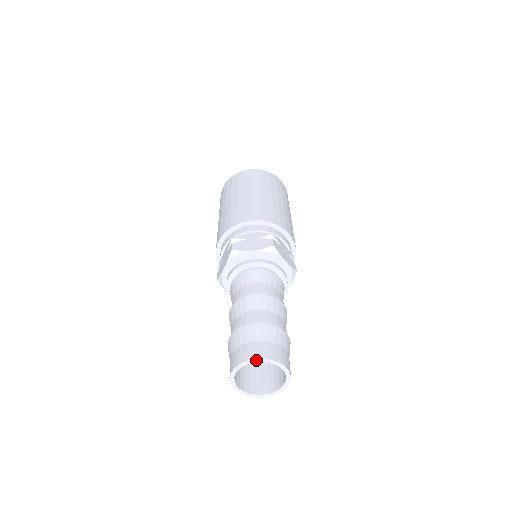
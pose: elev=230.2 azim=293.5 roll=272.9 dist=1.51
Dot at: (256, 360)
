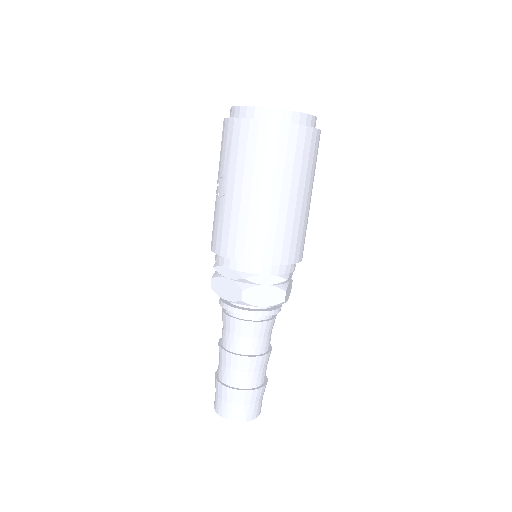
Dot at: (243, 421)
